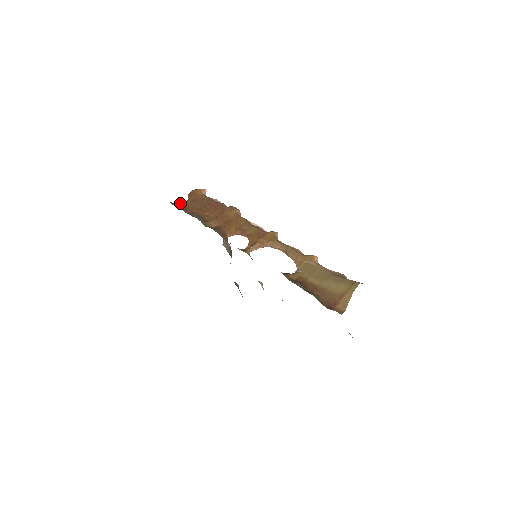
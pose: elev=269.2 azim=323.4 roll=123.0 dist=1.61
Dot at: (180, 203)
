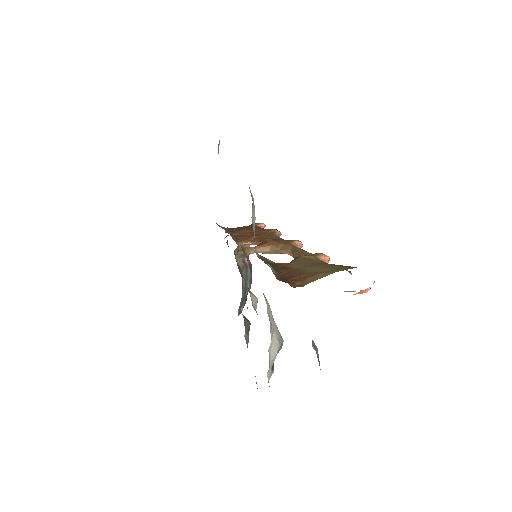
Dot at: occluded
